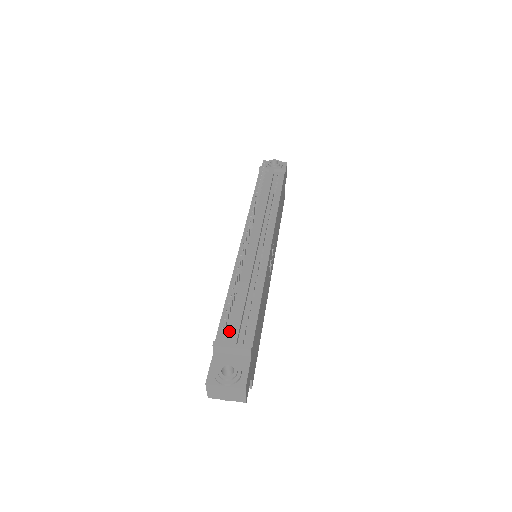
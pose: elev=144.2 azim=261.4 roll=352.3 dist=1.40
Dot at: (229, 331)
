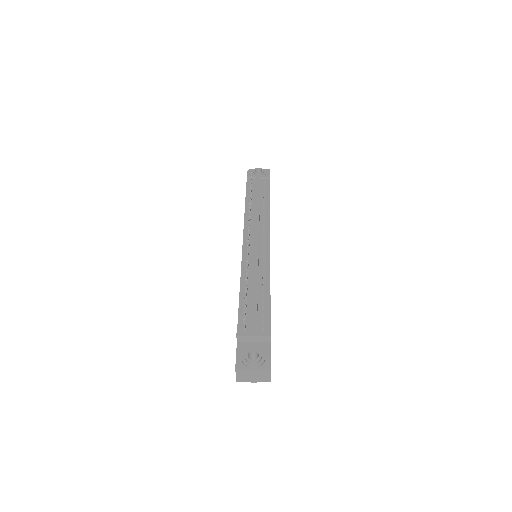
Dot at: (248, 322)
